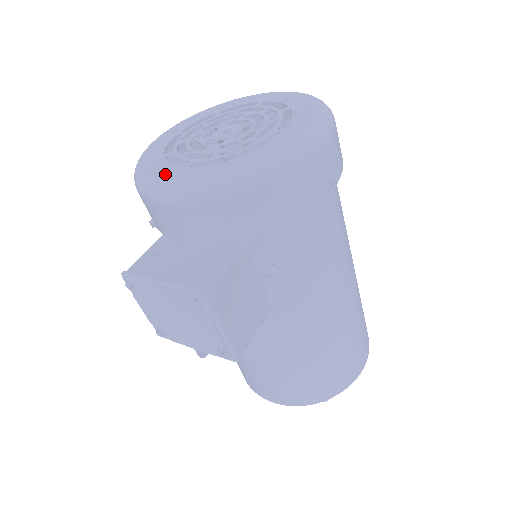
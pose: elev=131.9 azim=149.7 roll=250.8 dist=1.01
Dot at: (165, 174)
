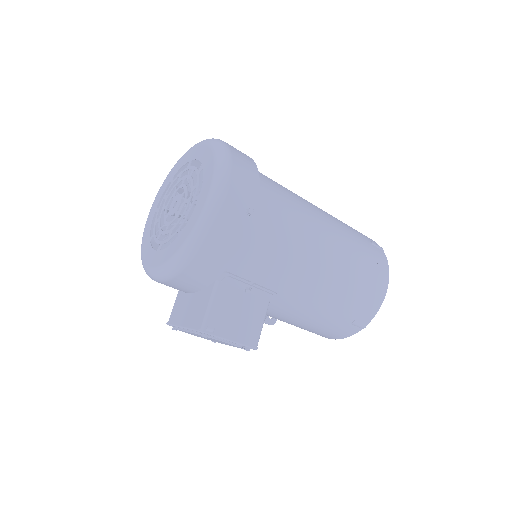
Dot at: (150, 261)
